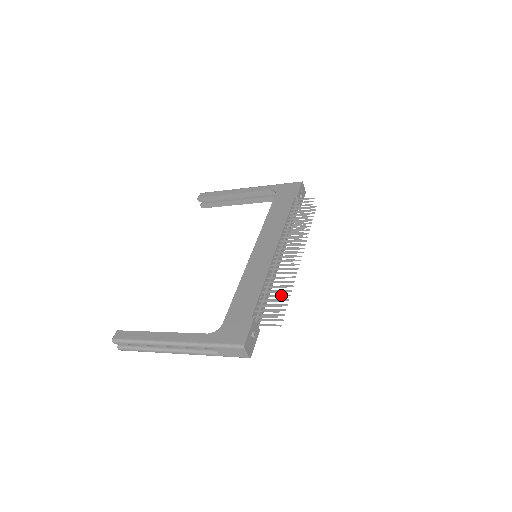
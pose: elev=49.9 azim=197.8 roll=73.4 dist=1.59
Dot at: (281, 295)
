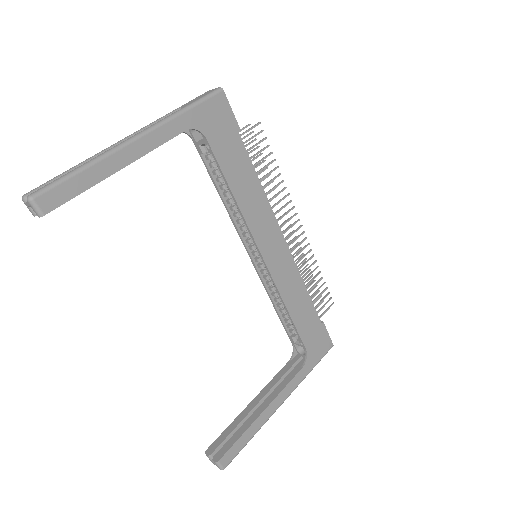
Dot at: occluded
